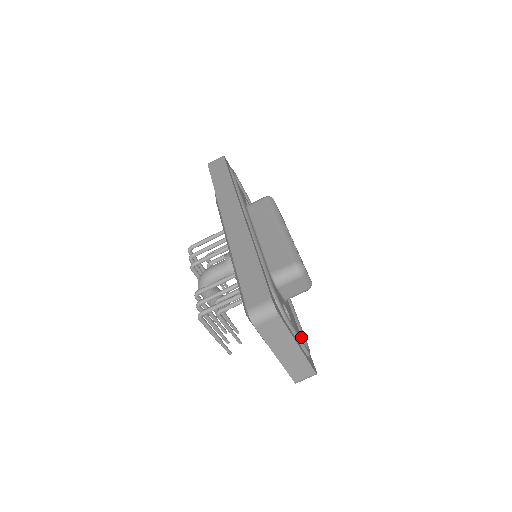
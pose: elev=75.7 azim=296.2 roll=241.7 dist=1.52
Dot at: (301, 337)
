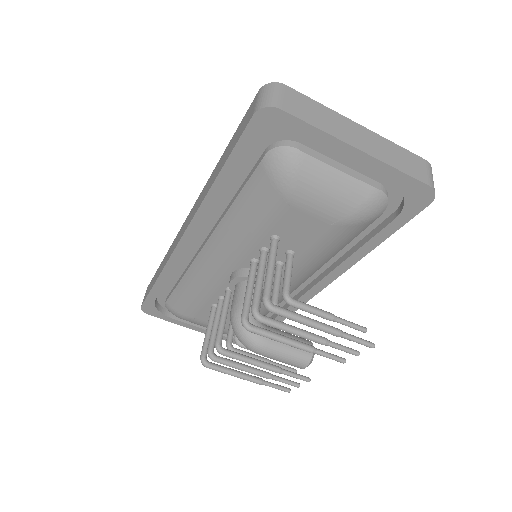
Dot at: occluded
